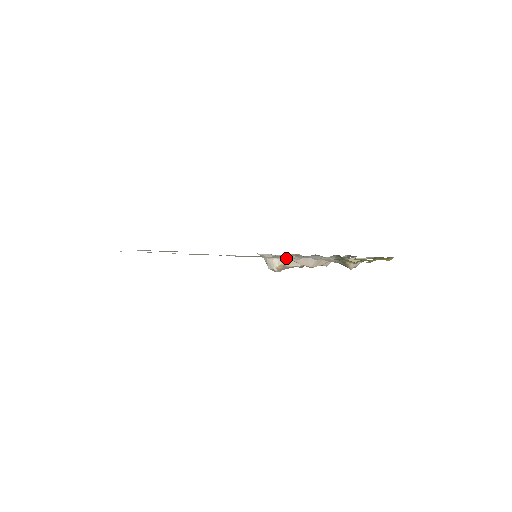
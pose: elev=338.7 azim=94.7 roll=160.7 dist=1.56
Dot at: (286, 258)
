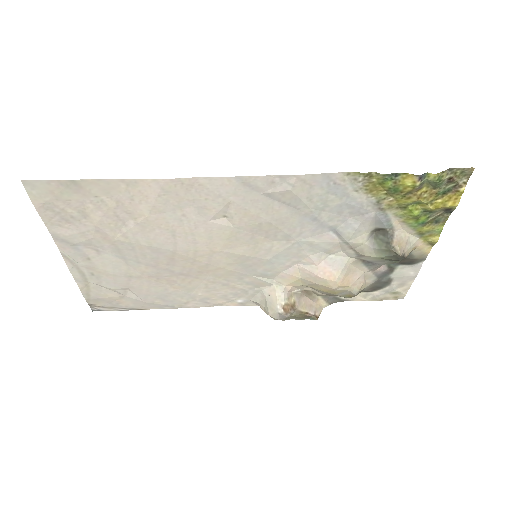
Dot at: (297, 279)
